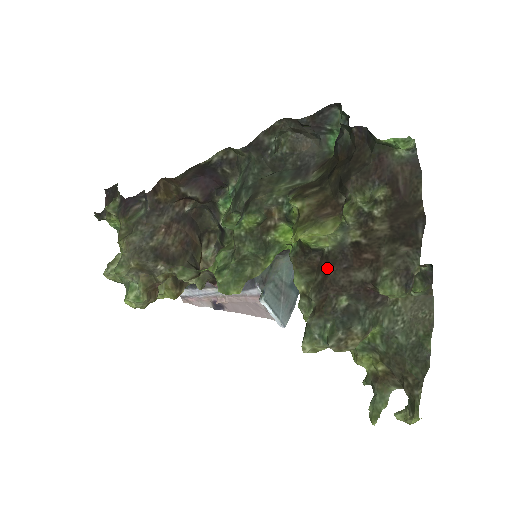
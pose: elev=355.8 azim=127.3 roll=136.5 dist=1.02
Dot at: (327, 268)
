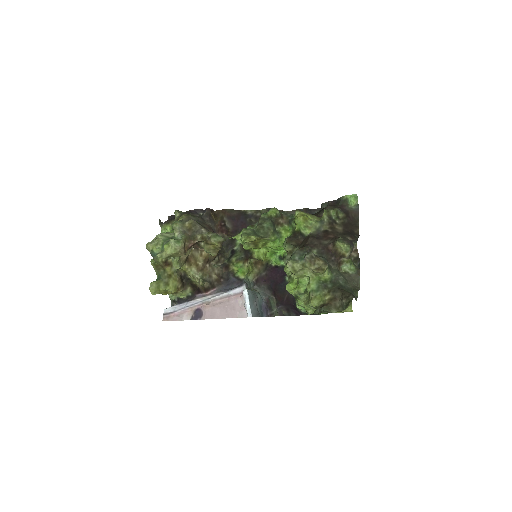
Dot at: (308, 238)
